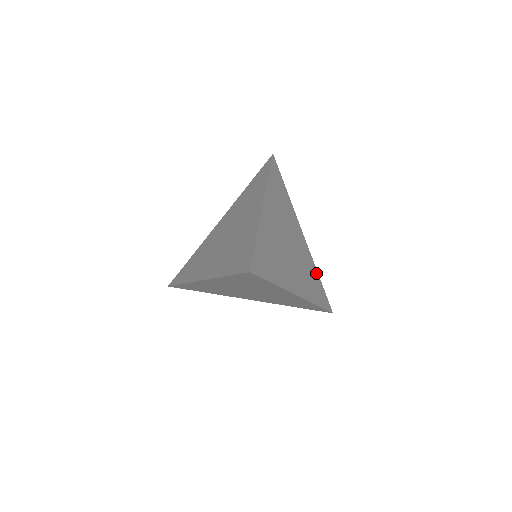
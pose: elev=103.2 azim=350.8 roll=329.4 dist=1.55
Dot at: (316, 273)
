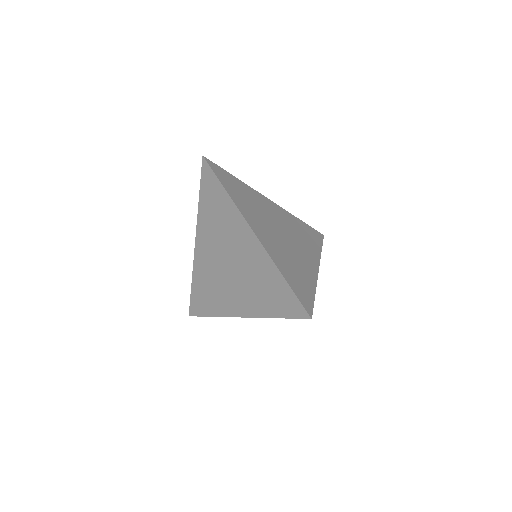
Dot at: (298, 221)
